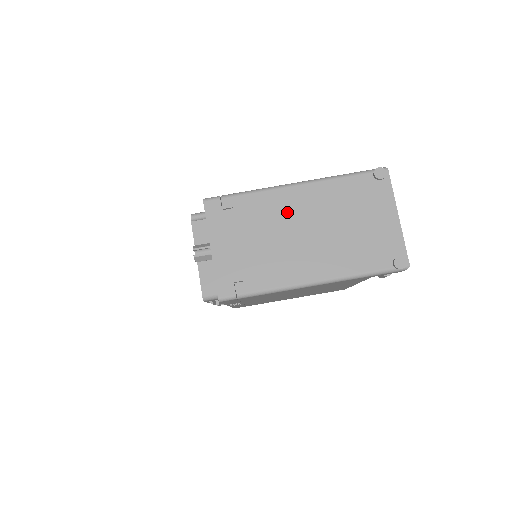
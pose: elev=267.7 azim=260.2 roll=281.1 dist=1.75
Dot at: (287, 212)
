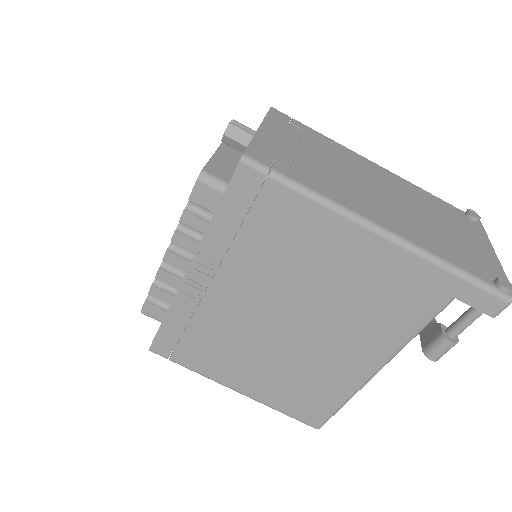
Dot at: (364, 170)
